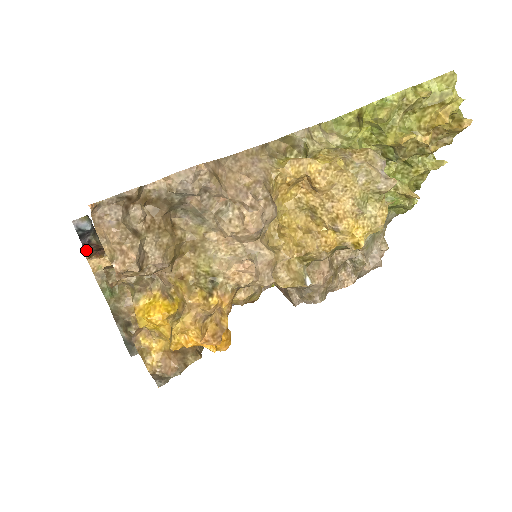
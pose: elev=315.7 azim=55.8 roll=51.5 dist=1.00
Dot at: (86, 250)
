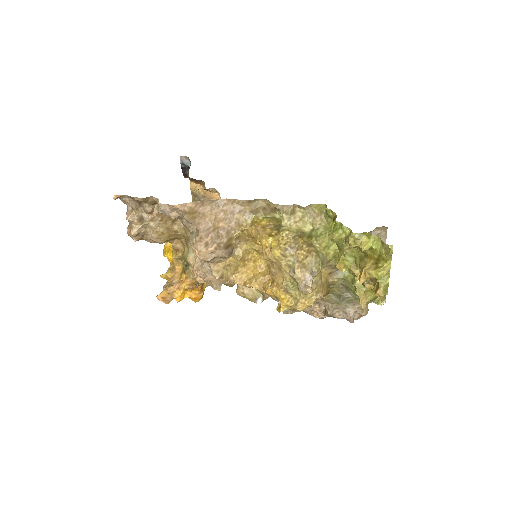
Dot at: (186, 177)
